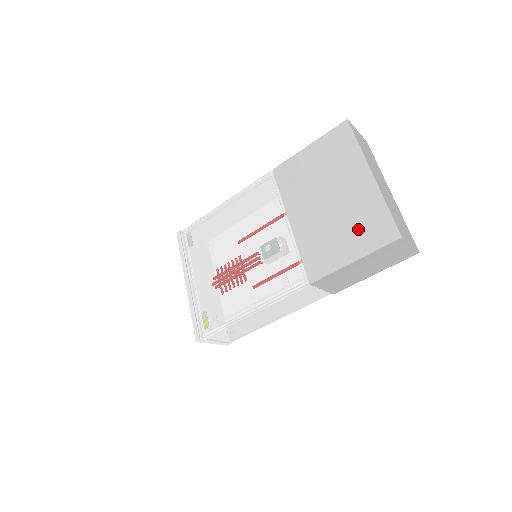
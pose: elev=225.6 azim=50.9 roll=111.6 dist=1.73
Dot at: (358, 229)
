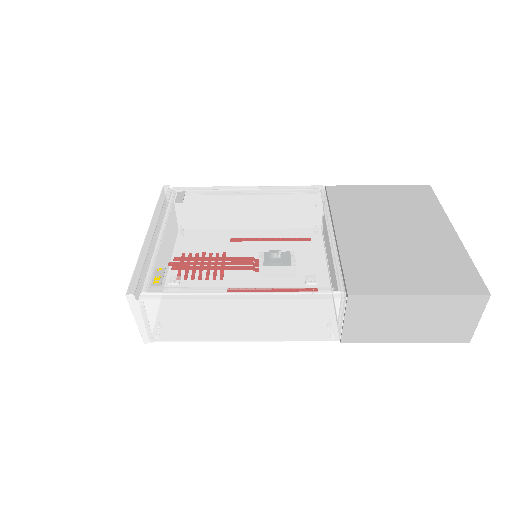
Dot at: (431, 268)
